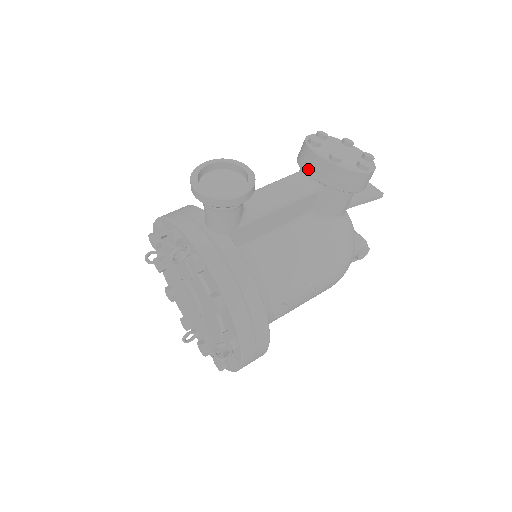
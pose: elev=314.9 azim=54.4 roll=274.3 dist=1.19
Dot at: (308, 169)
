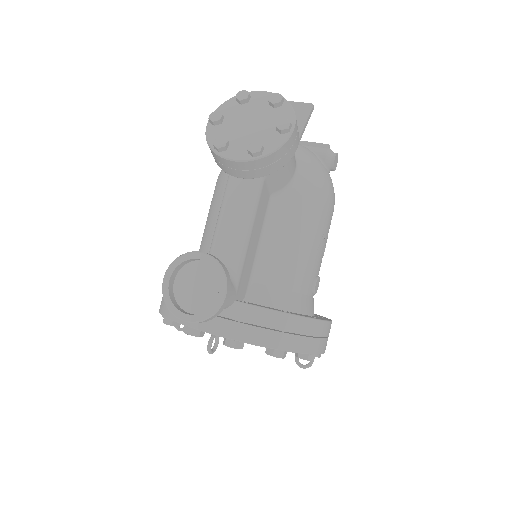
Dot at: (239, 175)
